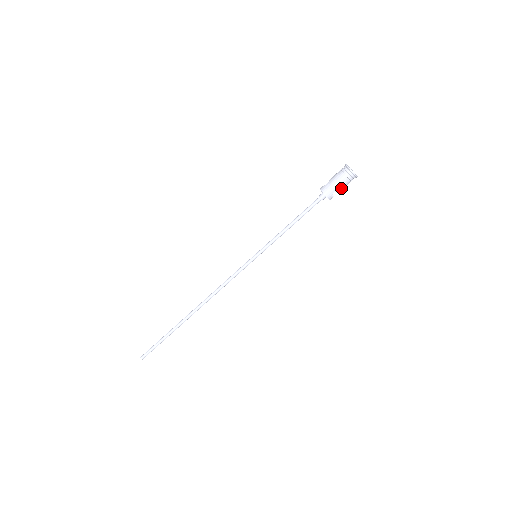
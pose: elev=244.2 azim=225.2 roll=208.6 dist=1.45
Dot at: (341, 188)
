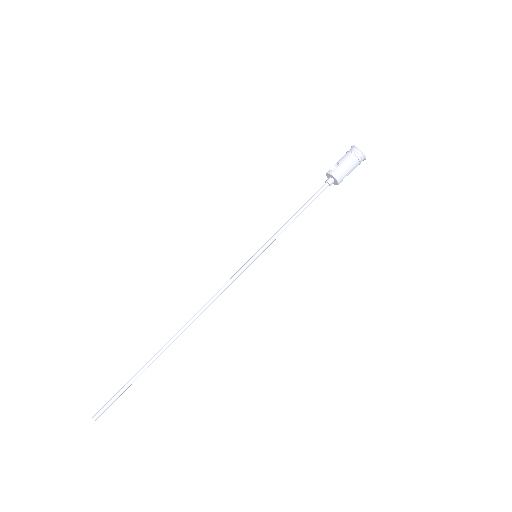
Dot at: (350, 172)
